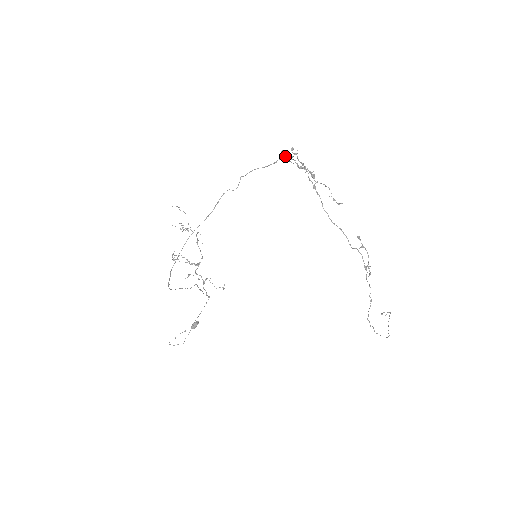
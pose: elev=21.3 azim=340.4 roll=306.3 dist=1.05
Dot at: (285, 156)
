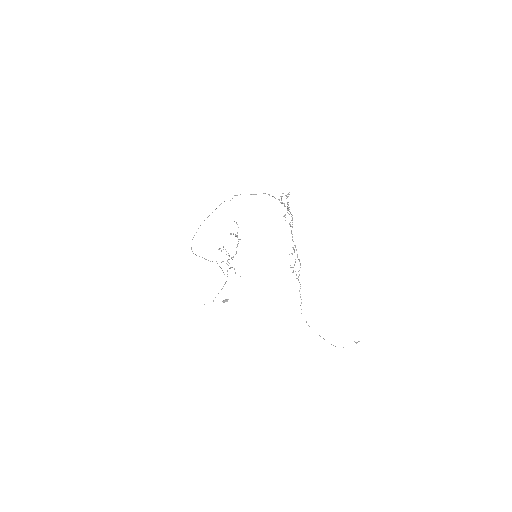
Dot at: (280, 196)
